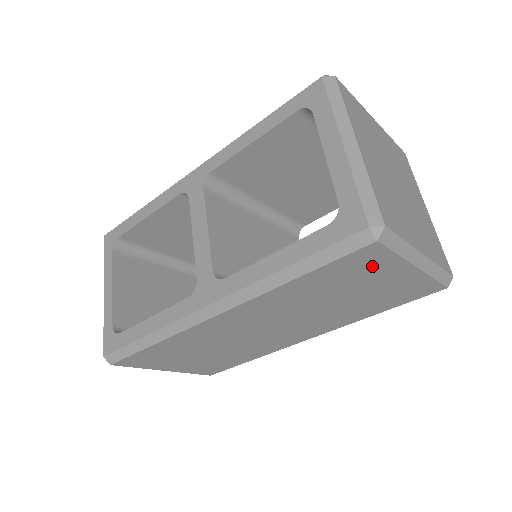
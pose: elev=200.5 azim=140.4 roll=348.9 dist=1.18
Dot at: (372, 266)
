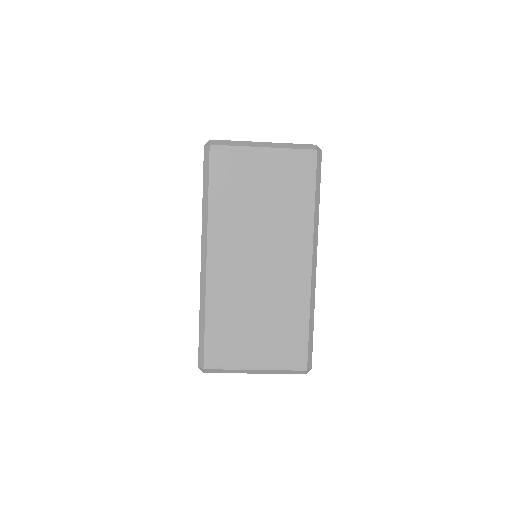
Dot at: (235, 162)
